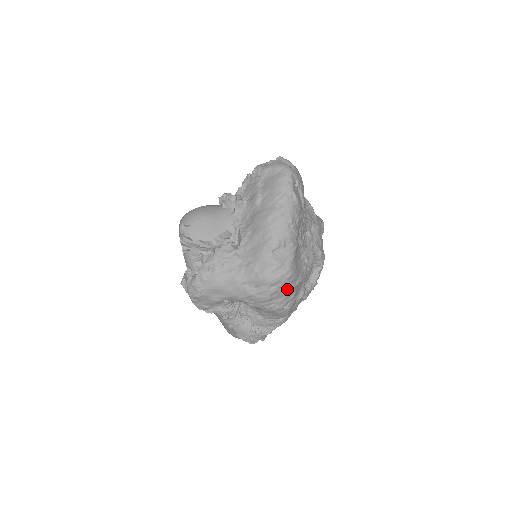
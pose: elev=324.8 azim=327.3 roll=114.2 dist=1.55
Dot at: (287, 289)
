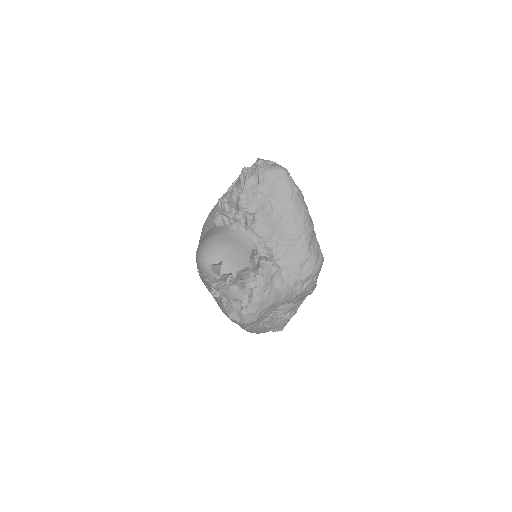
Dot at: occluded
